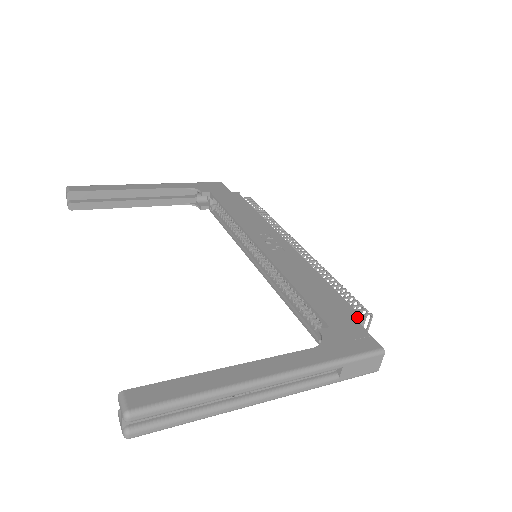
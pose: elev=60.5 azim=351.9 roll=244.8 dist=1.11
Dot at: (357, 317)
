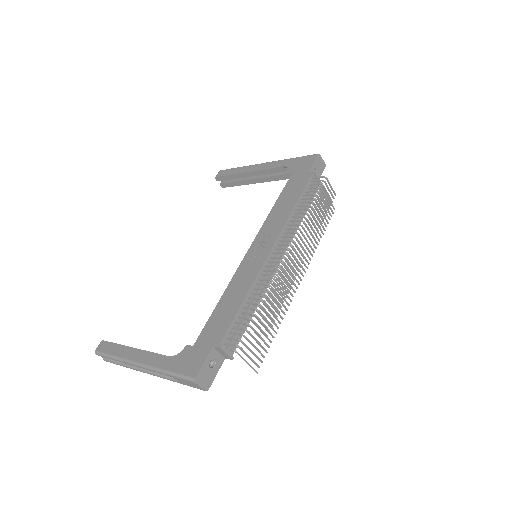
Dot at: (215, 346)
